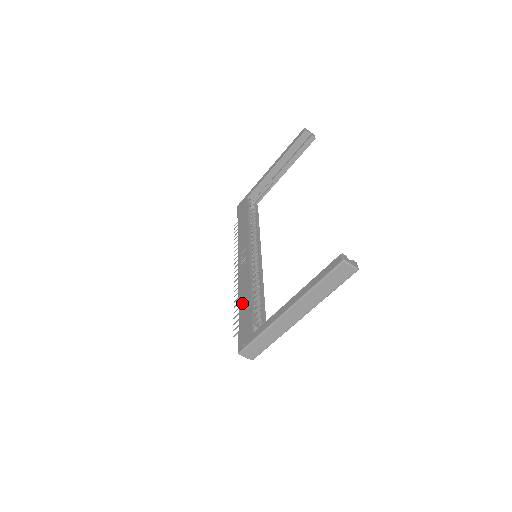
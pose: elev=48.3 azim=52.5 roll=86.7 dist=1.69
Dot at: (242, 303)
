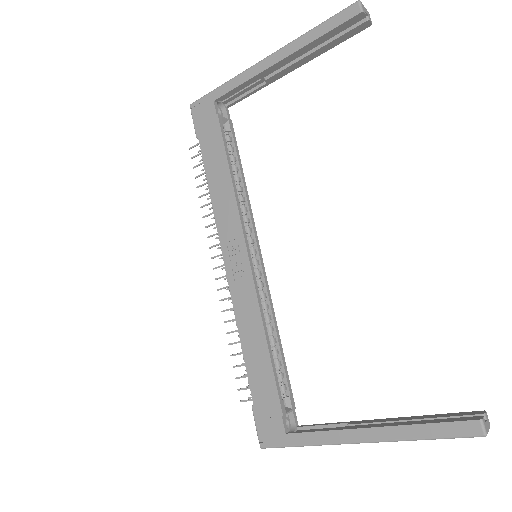
Dot at: (251, 358)
